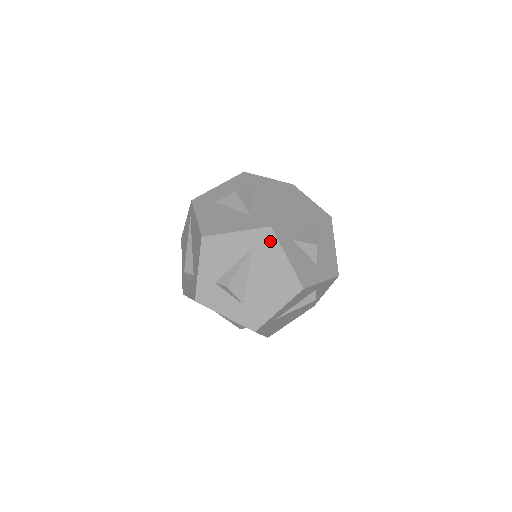
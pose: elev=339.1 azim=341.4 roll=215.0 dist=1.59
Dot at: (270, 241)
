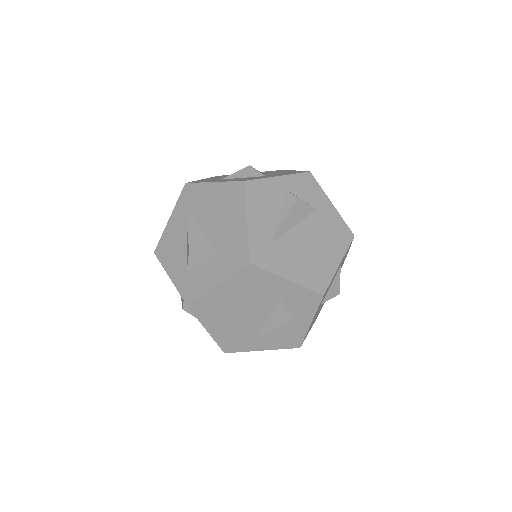
Dot at: (193, 191)
